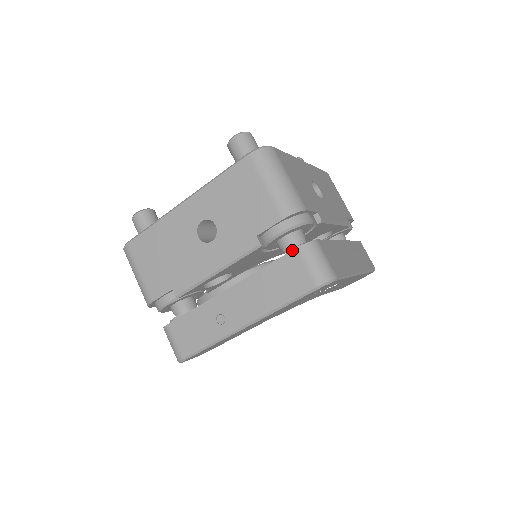
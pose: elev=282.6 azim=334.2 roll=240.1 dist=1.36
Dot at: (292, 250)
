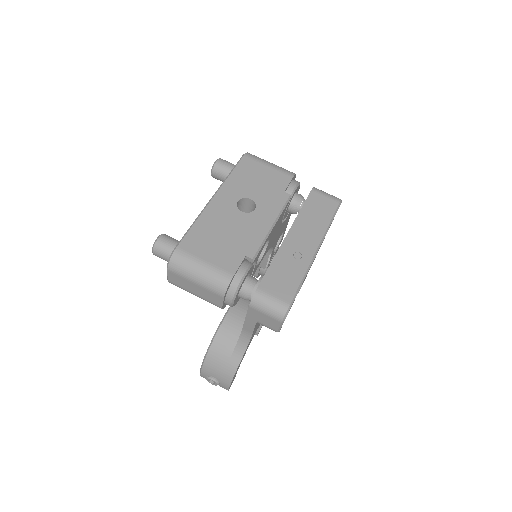
Dot at: (310, 192)
